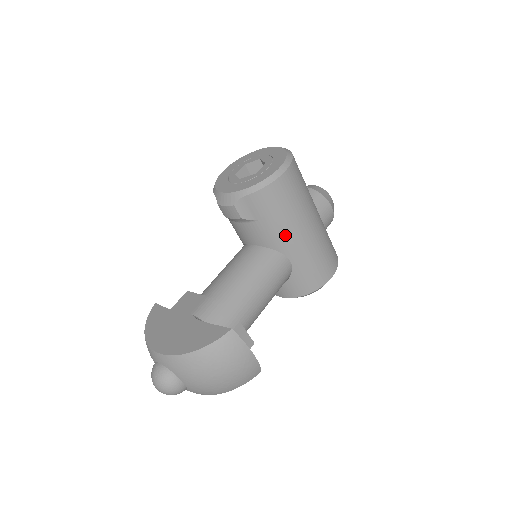
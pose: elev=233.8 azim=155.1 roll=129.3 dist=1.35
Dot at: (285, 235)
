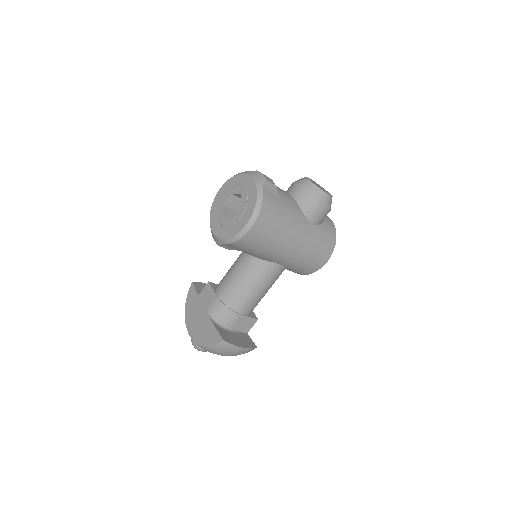
Dot at: (268, 256)
